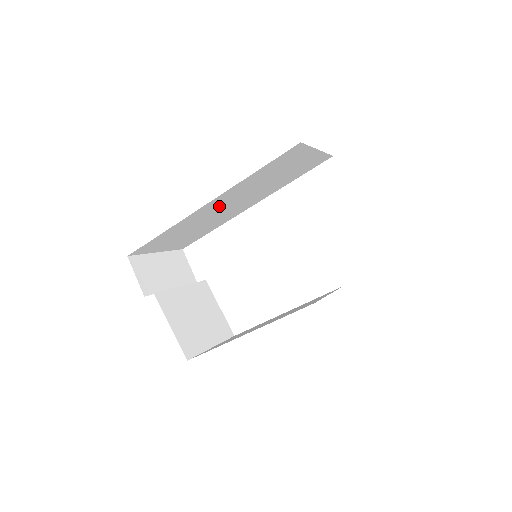
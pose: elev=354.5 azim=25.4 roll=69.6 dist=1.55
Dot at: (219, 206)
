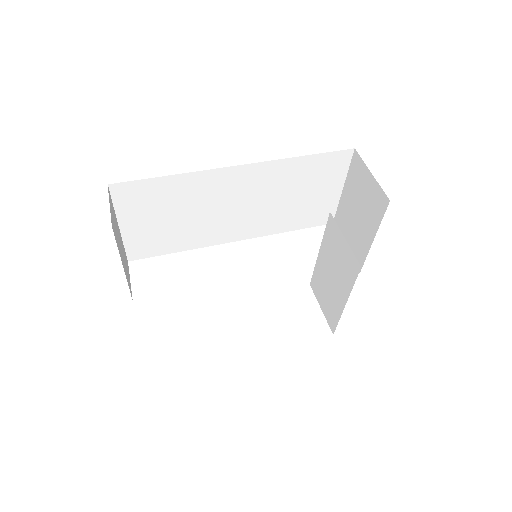
Dot at: (236, 191)
